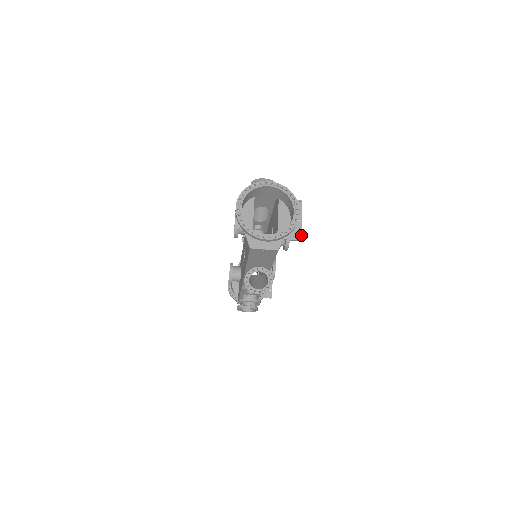
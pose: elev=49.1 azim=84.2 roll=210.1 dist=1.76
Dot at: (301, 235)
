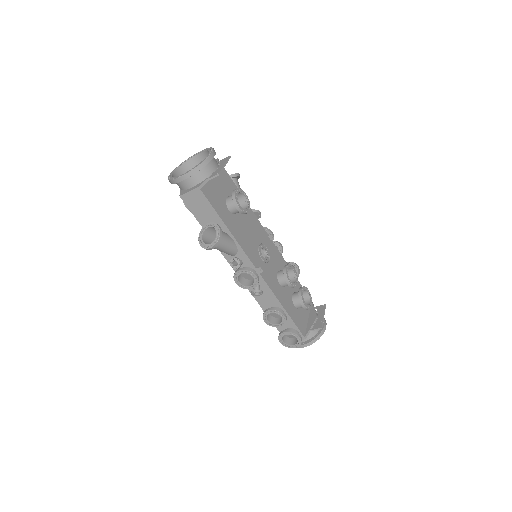
Dot at: (220, 171)
